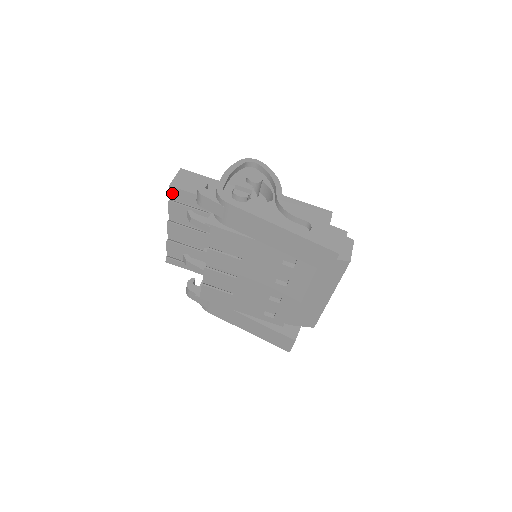
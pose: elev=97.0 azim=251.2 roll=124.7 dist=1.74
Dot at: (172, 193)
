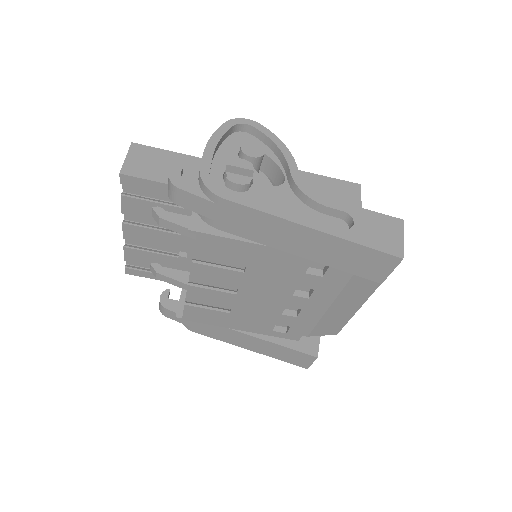
Dot at: (125, 184)
